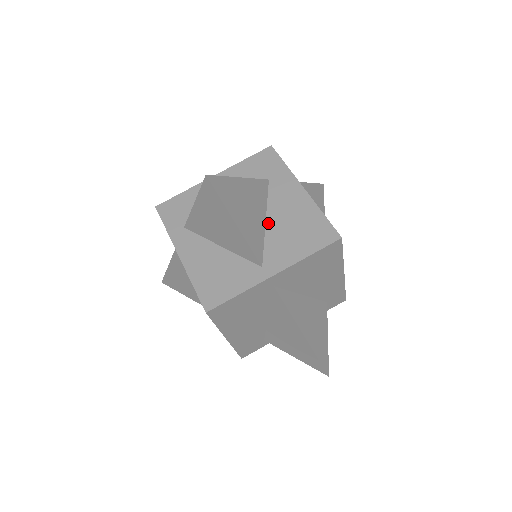
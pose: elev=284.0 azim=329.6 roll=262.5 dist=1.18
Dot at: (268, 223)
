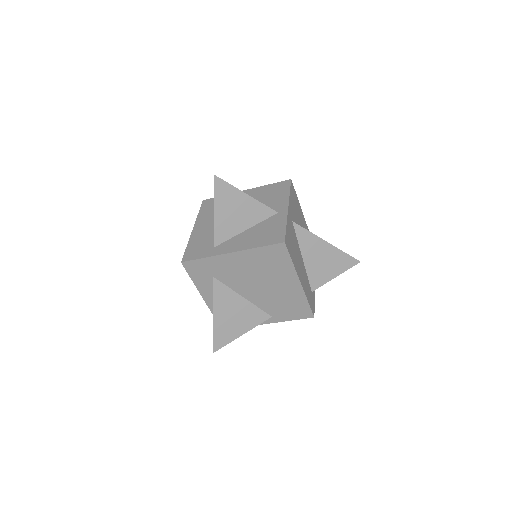
Dot at: occluded
